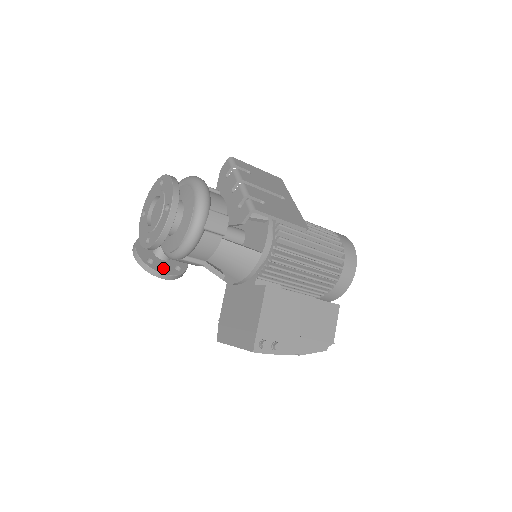
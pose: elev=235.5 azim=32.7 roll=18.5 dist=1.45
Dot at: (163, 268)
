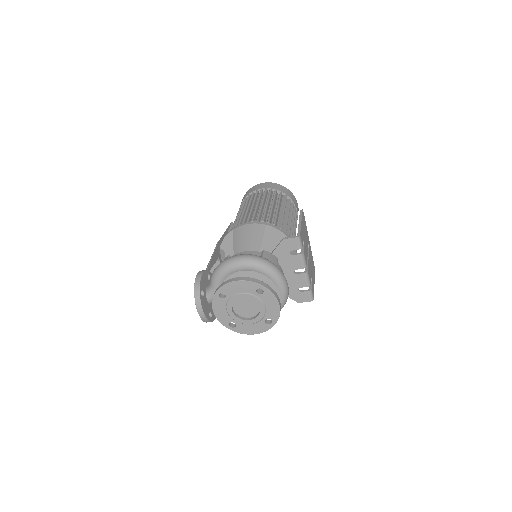
Dot at: occluded
